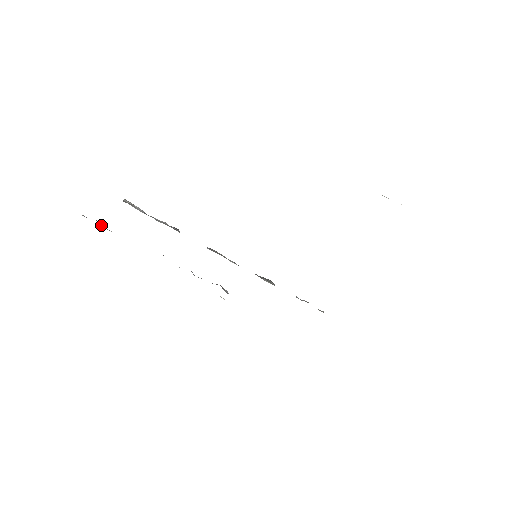
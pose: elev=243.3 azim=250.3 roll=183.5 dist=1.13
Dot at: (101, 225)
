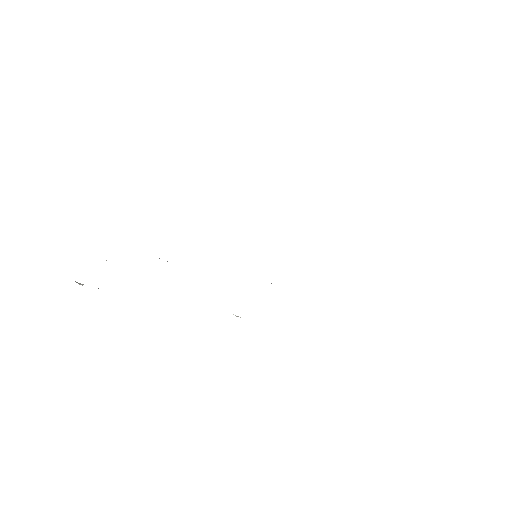
Dot at: (81, 284)
